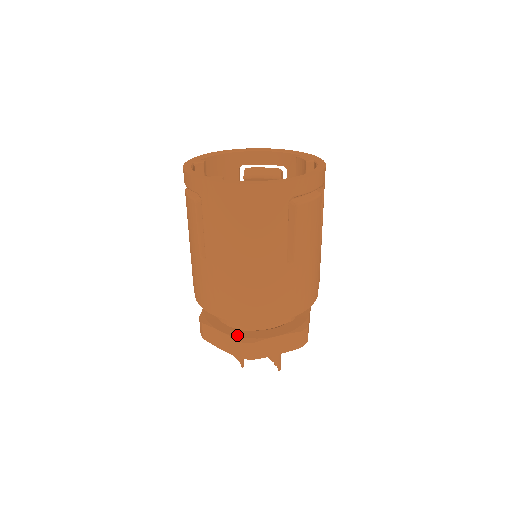
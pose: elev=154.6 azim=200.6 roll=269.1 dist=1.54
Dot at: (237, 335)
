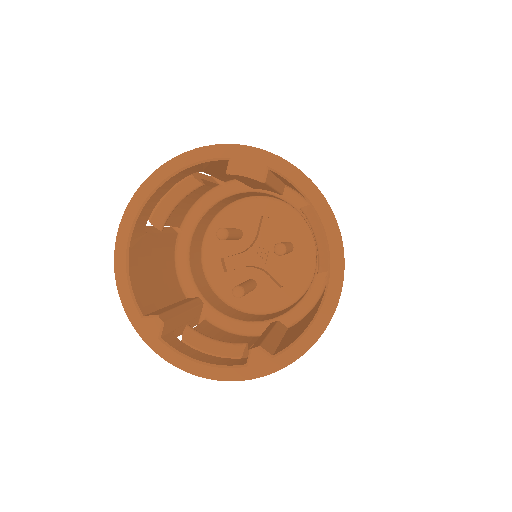
Dot at: occluded
